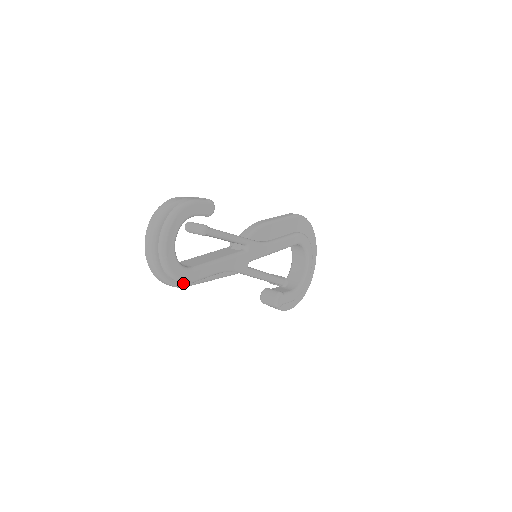
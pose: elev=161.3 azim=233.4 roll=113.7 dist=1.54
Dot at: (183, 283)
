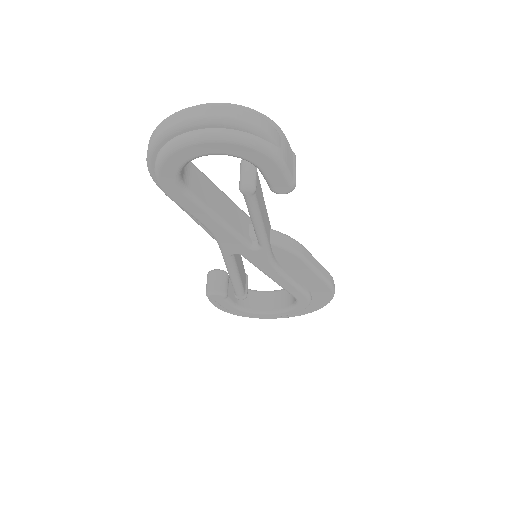
Dot at: (159, 184)
